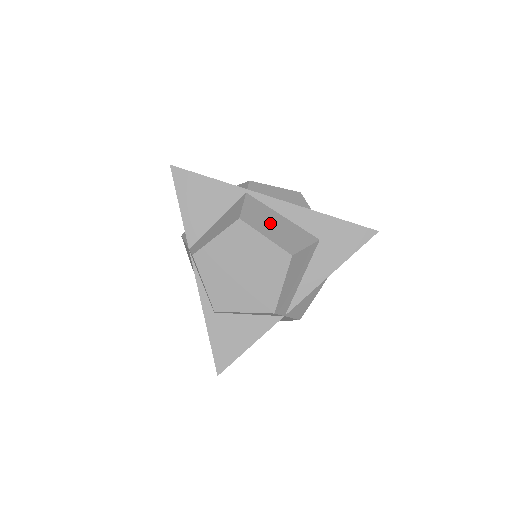
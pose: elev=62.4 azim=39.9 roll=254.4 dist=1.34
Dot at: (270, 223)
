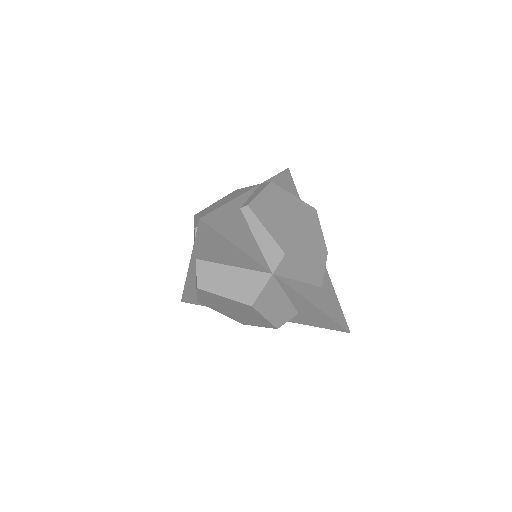
Dot at: occluded
